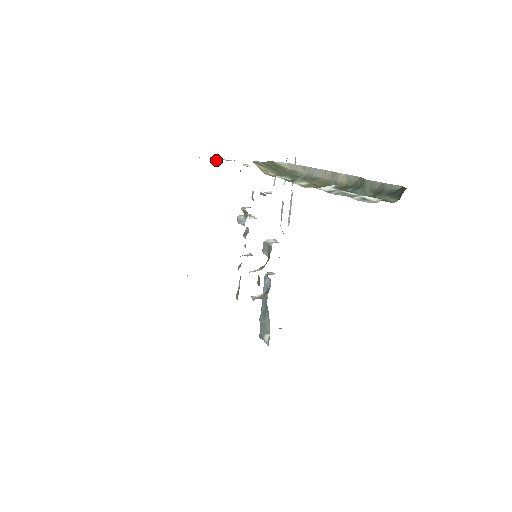
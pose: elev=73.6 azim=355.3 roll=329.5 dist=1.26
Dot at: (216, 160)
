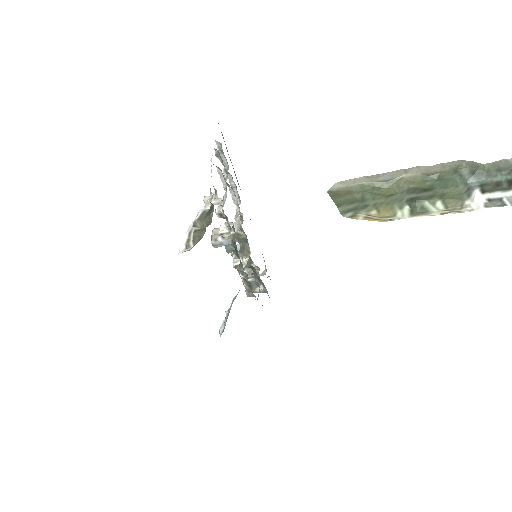
Dot at: (198, 227)
